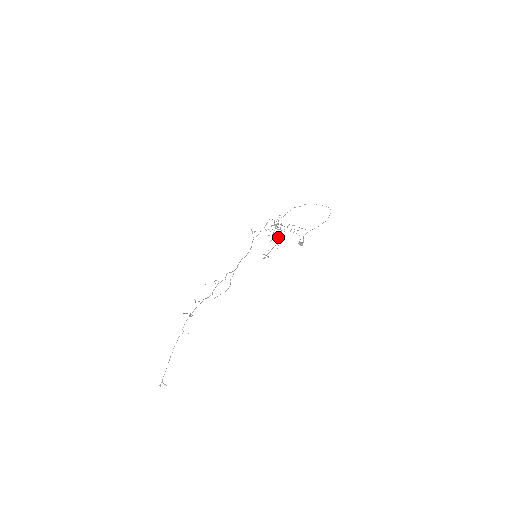
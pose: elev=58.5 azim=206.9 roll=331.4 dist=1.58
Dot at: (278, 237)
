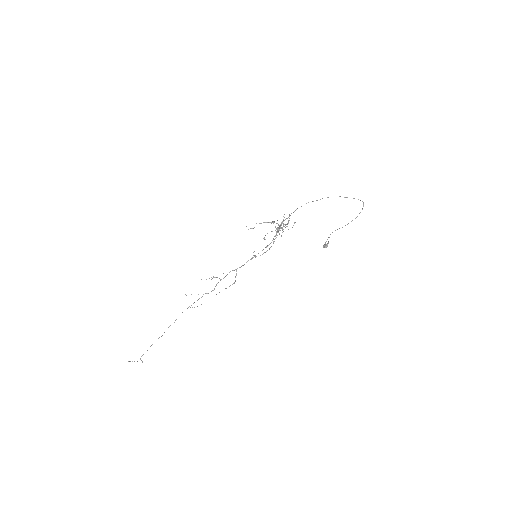
Dot at: occluded
